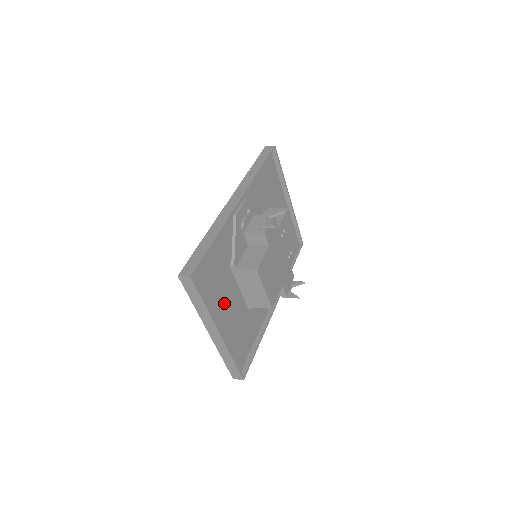
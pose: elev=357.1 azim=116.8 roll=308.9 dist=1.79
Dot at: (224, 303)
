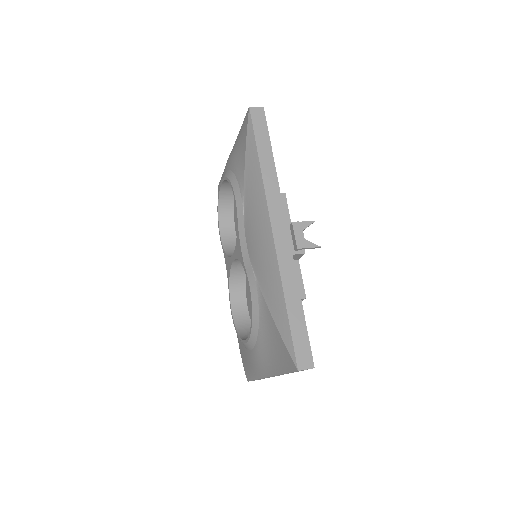
Dot at: occluded
